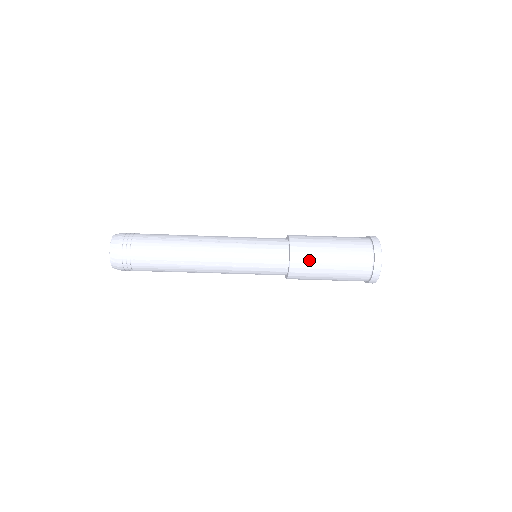
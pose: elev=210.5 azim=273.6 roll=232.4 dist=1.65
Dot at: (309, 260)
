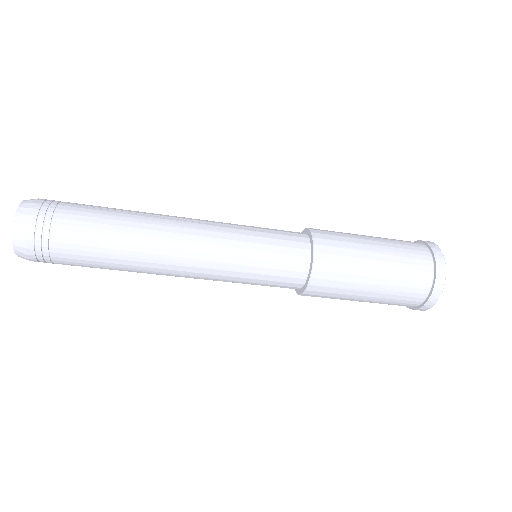
Dot at: (342, 259)
